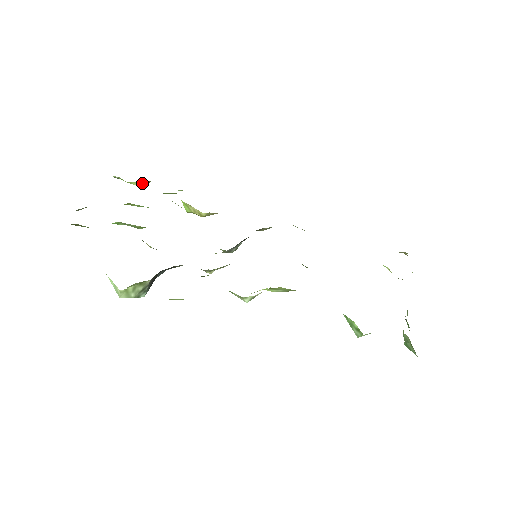
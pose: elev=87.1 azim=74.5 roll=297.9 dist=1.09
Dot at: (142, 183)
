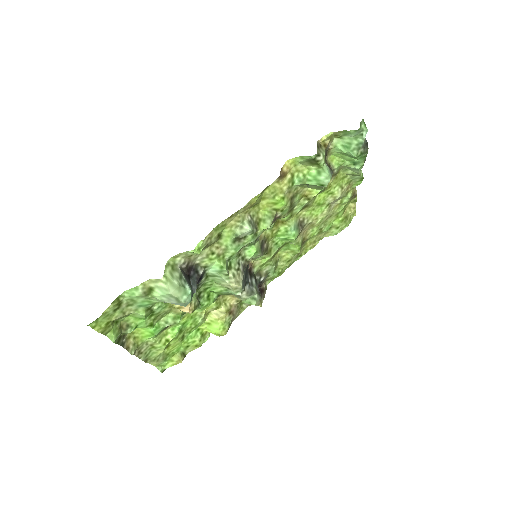
Dot at: (180, 356)
